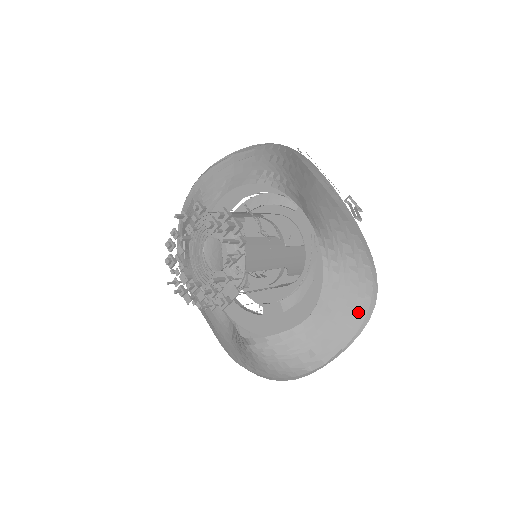
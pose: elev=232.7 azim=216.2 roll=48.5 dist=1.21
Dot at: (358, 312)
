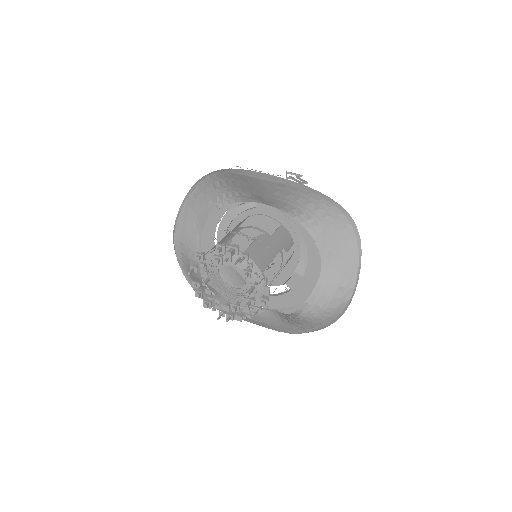
Dot at: (349, 239)
